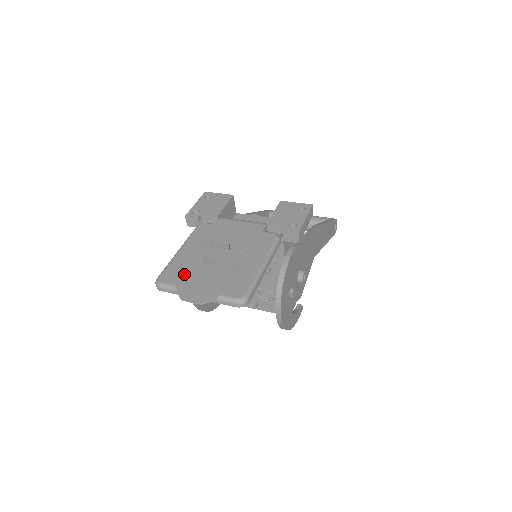
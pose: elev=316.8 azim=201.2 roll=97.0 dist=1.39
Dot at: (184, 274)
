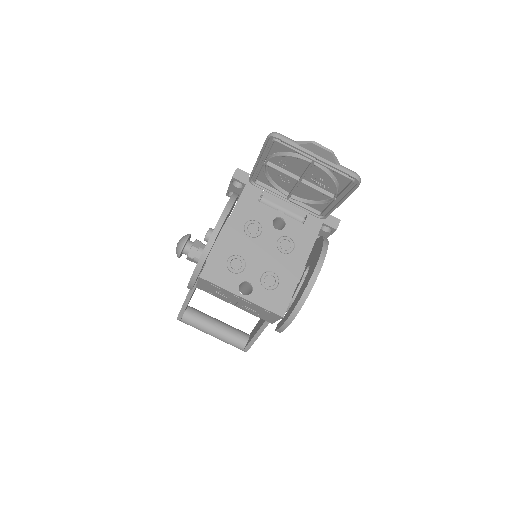
Dot at: (291, 150)
